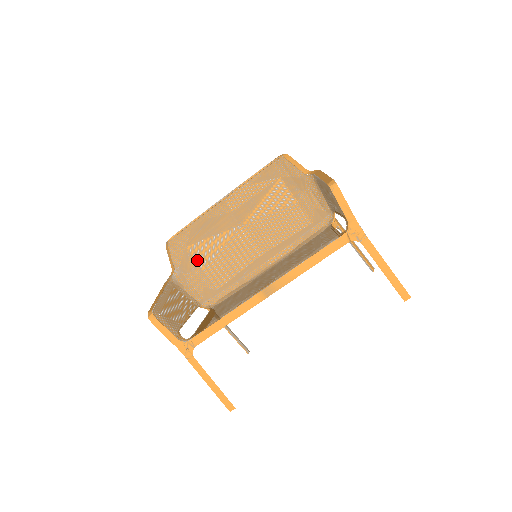
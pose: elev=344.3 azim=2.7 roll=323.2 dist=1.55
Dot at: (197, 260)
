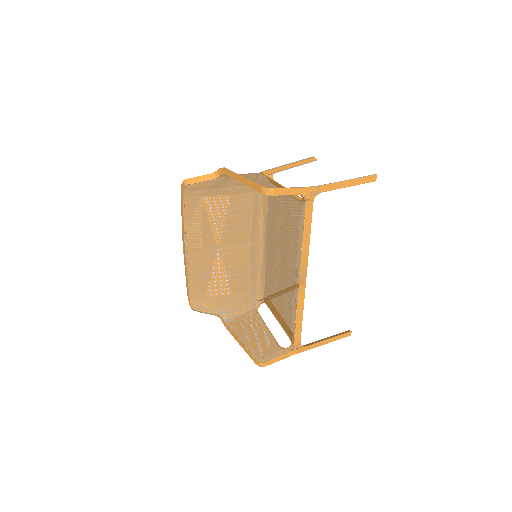
Dot at: (222, 294)
